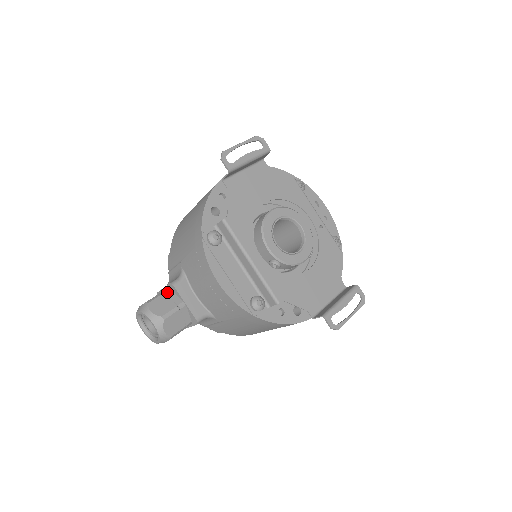
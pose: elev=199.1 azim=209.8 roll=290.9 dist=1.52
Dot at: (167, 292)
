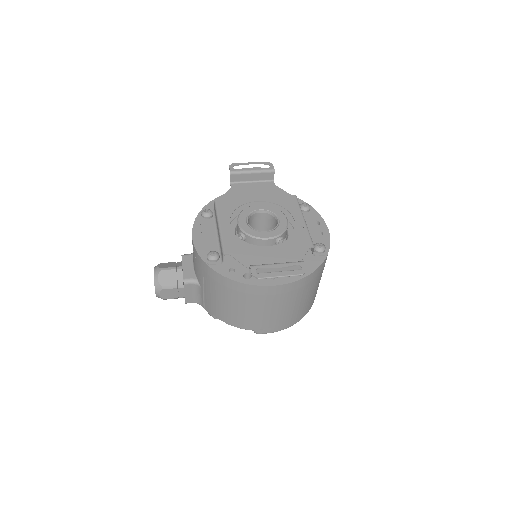
Dot at: (178, 262)
